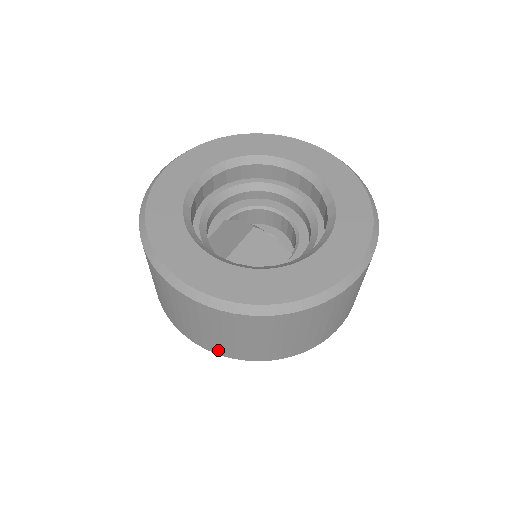
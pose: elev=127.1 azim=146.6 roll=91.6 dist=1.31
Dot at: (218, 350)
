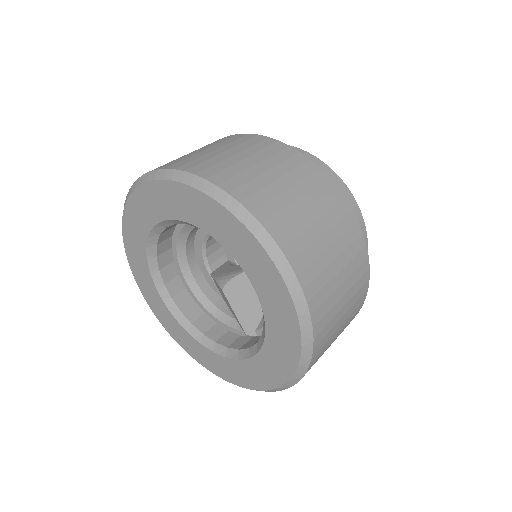
Dot at: occluded
